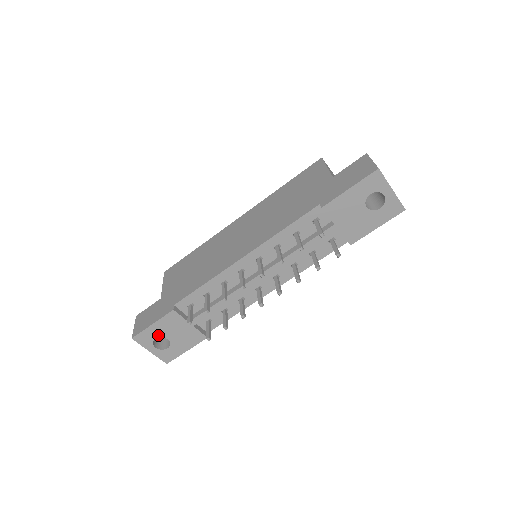
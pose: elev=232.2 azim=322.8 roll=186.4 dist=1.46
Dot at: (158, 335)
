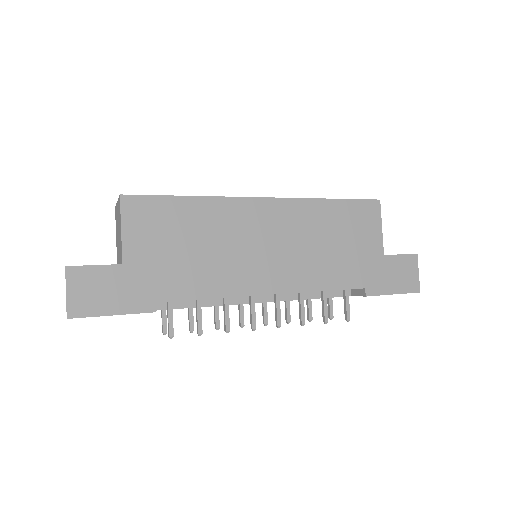
Dot at: occluded
